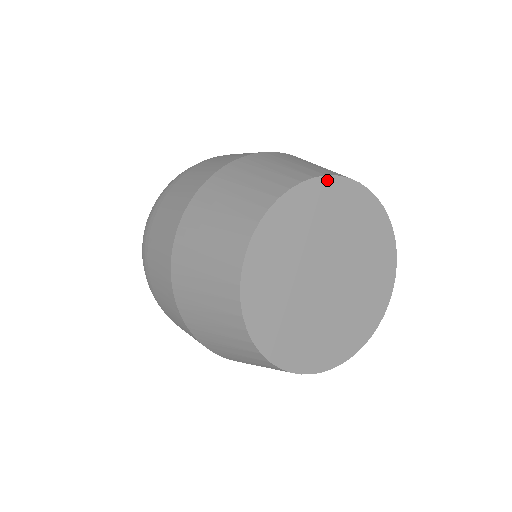
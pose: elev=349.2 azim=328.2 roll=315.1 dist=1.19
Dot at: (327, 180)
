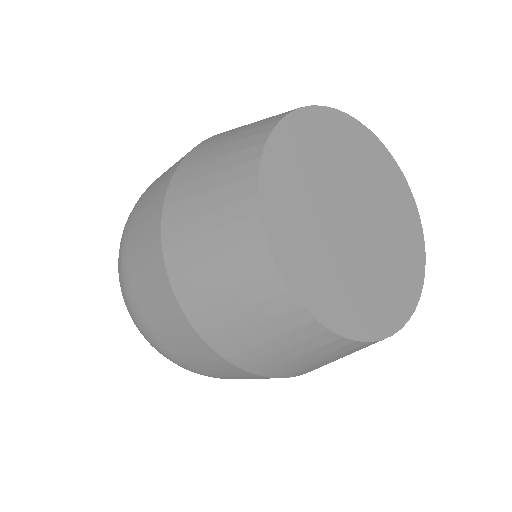
Dot at: (294, 117)
